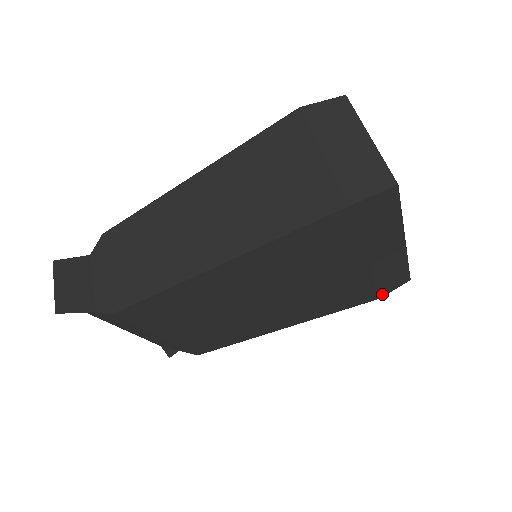
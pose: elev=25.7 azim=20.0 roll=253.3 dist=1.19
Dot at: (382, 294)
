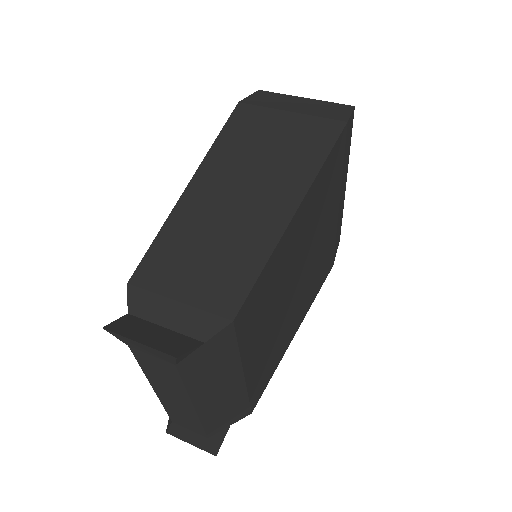
Dot at: (334, 259)
